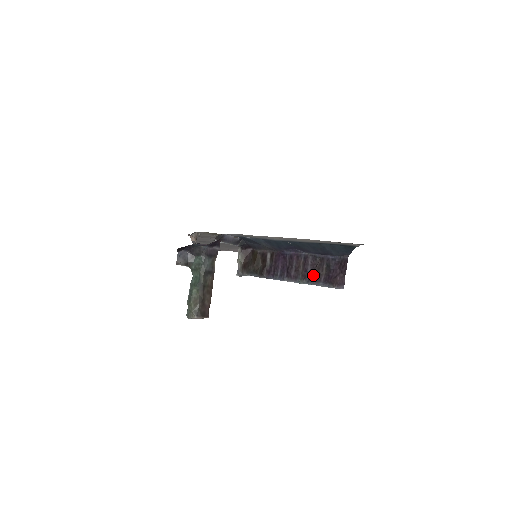
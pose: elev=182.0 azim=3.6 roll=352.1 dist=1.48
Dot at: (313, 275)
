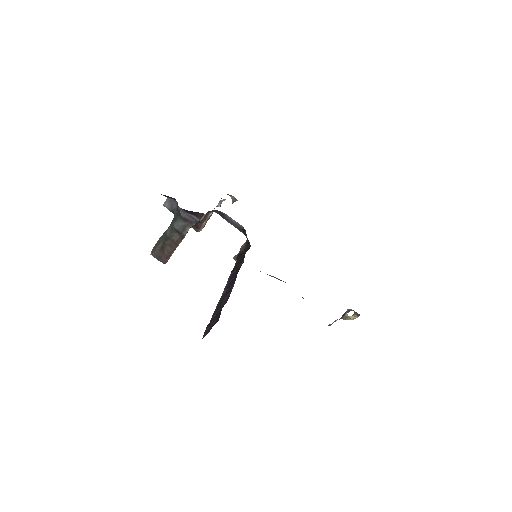
Dot at: (217, 307)
